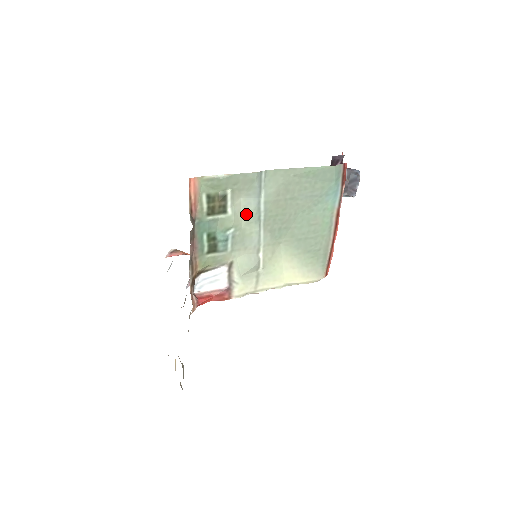
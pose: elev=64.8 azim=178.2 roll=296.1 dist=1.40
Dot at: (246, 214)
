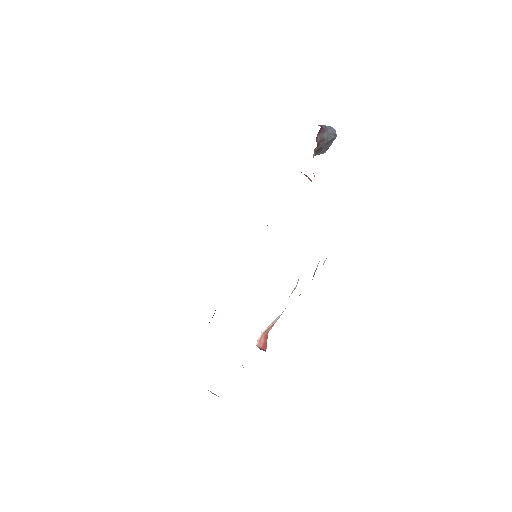
Dot at: occluded
